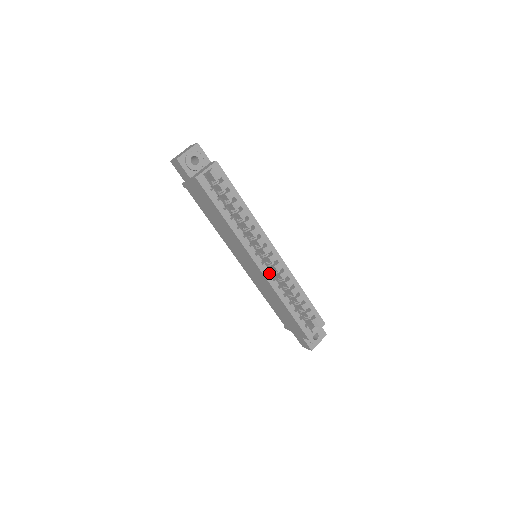
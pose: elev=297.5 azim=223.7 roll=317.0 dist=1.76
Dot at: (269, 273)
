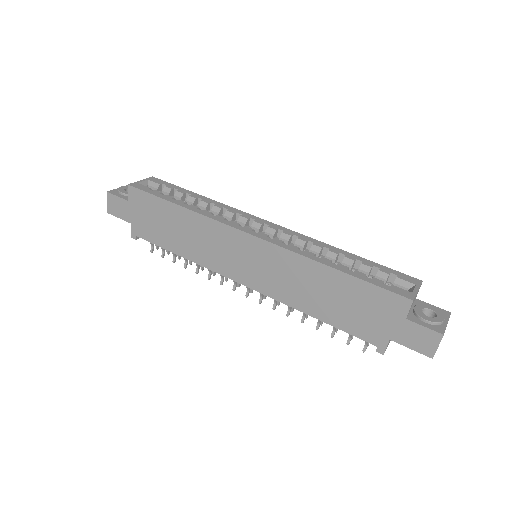
Dot at: (274, 239)
